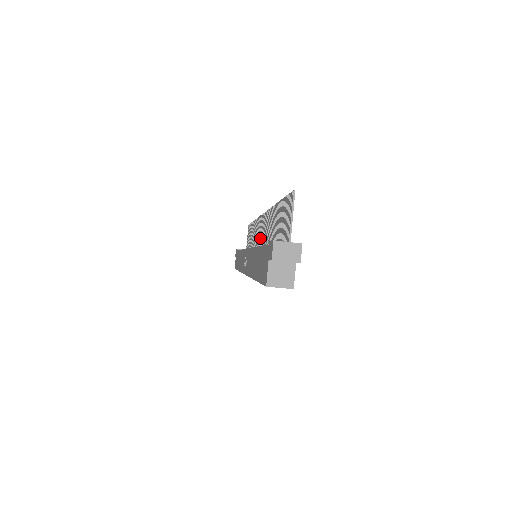
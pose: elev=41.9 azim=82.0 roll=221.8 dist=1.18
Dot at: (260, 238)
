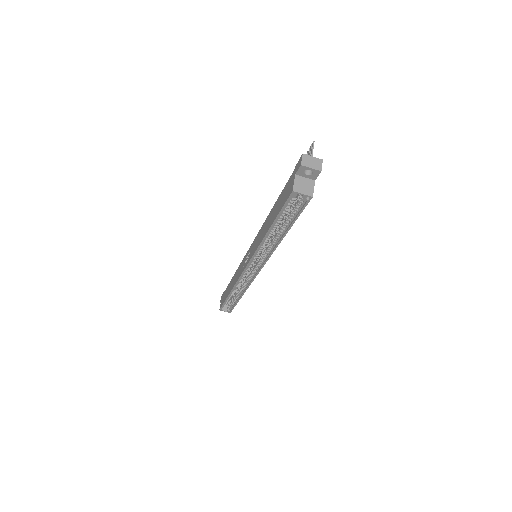
Dot at: occluded
